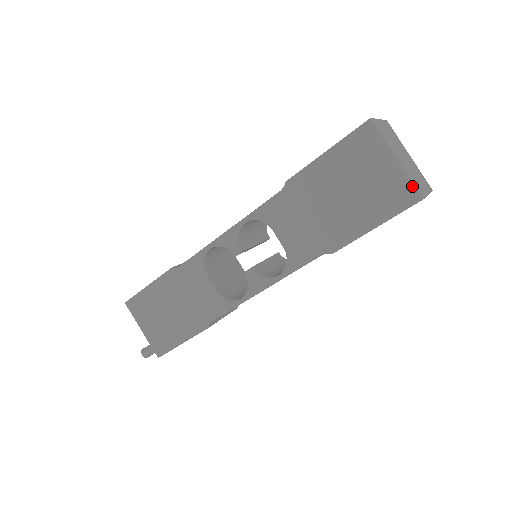
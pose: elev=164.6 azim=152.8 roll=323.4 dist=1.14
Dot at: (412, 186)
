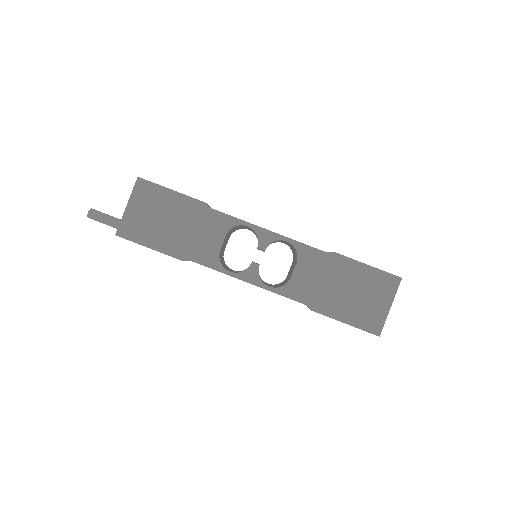
Dot at: (382, 326)
